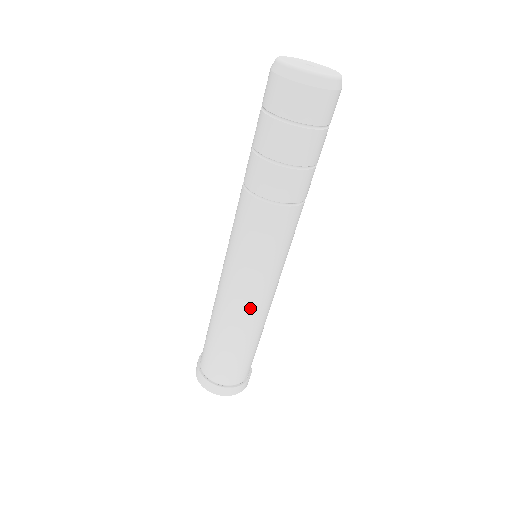
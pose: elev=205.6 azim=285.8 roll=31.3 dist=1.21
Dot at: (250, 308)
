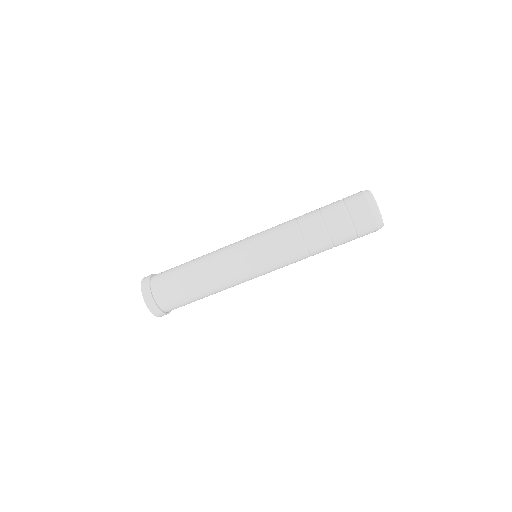
Dot at: (232, 282)
